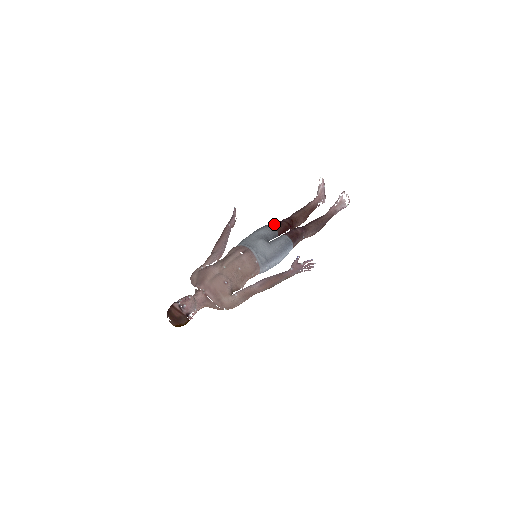
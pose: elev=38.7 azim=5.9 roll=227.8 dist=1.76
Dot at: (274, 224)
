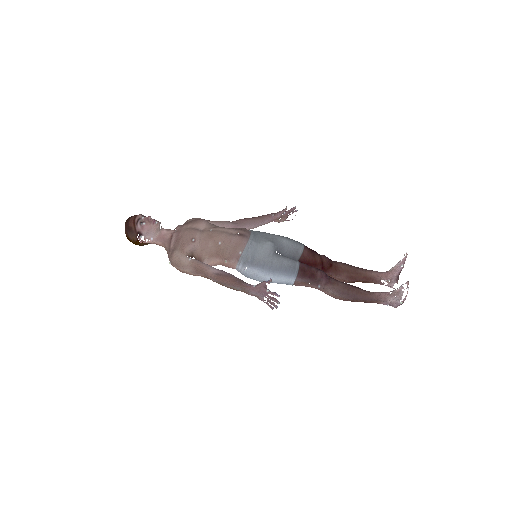
Dot at: (306, 247)
